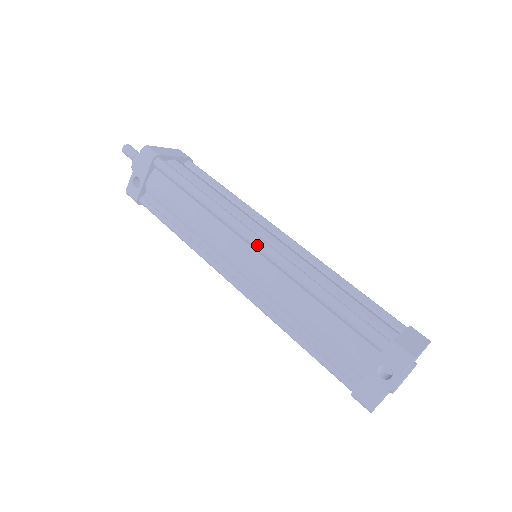
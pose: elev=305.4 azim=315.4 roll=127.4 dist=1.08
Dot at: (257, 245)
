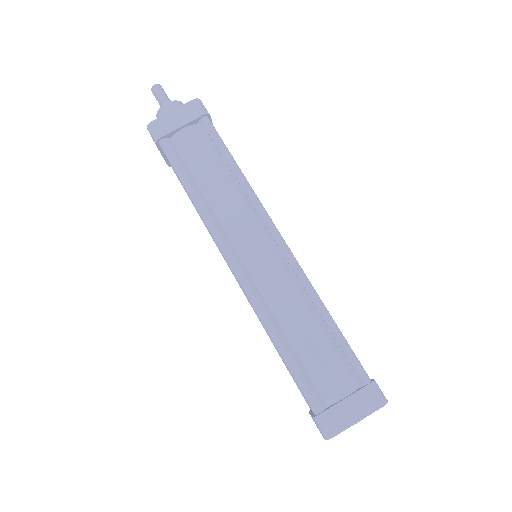
Dot at: occluded
